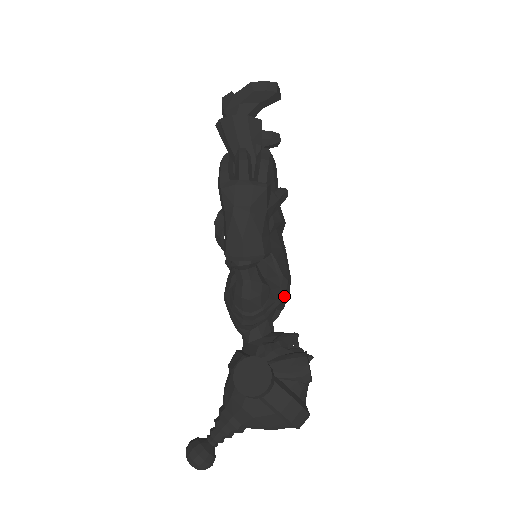
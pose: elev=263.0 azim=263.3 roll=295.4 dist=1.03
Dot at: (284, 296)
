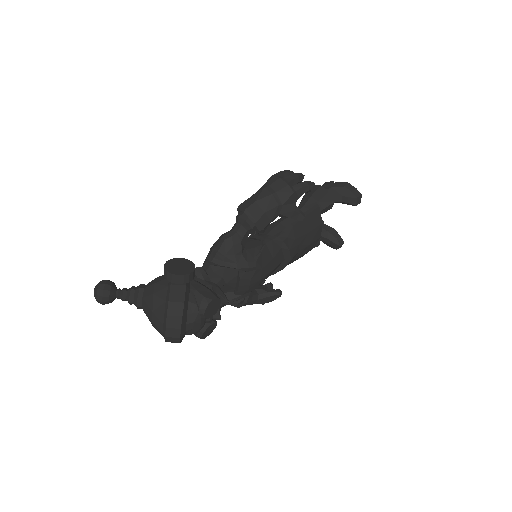
Dot at: (245, 273)
